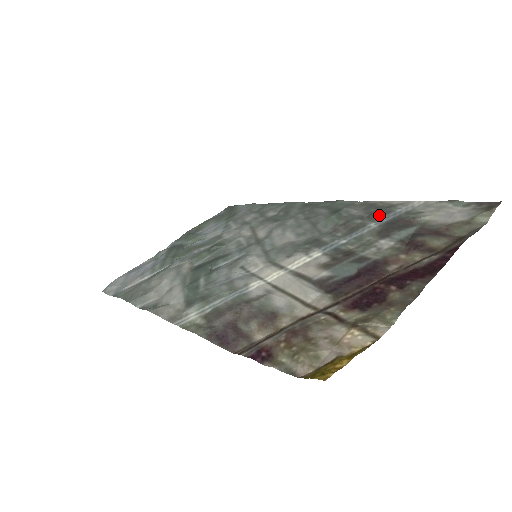
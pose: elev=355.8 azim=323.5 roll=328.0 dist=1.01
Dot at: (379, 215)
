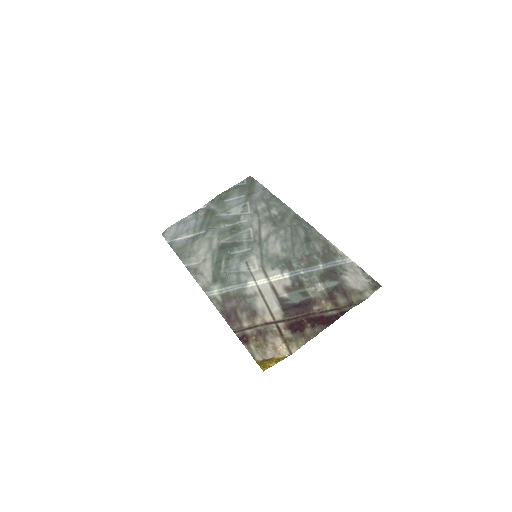
Dot at: (327, 259)
